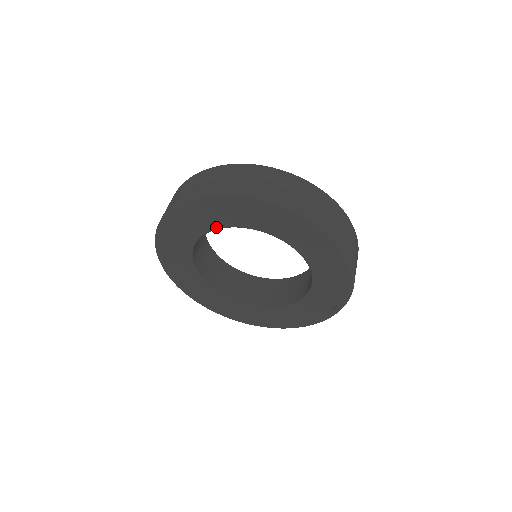
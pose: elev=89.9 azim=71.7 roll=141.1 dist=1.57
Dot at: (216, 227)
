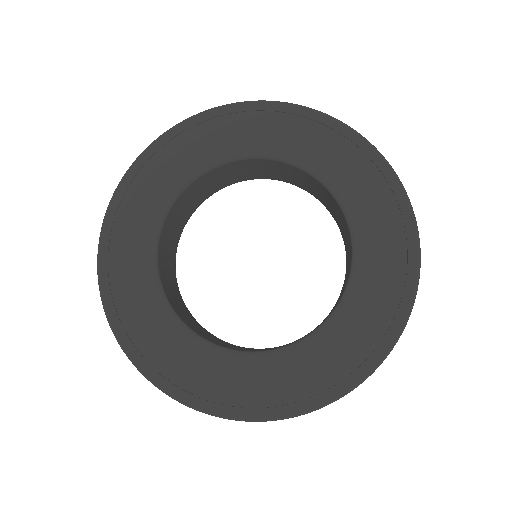
Dot at: (195, 171)
